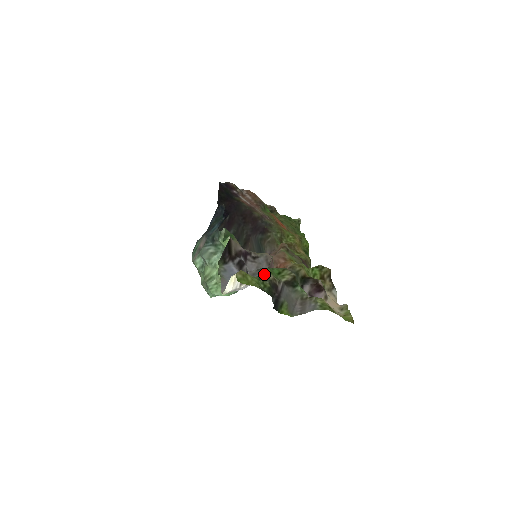
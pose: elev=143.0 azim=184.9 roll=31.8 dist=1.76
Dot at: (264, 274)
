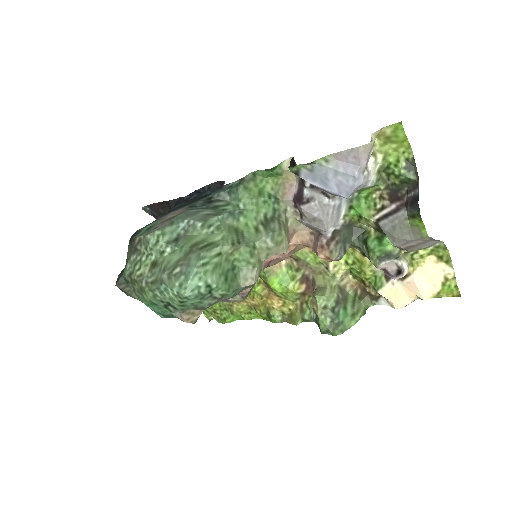
Dot at: (367, 187)
